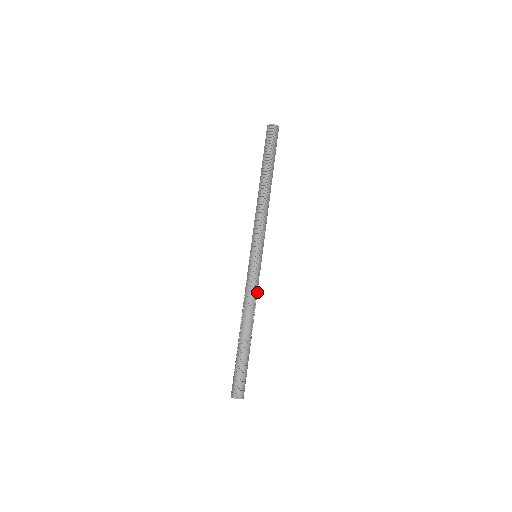
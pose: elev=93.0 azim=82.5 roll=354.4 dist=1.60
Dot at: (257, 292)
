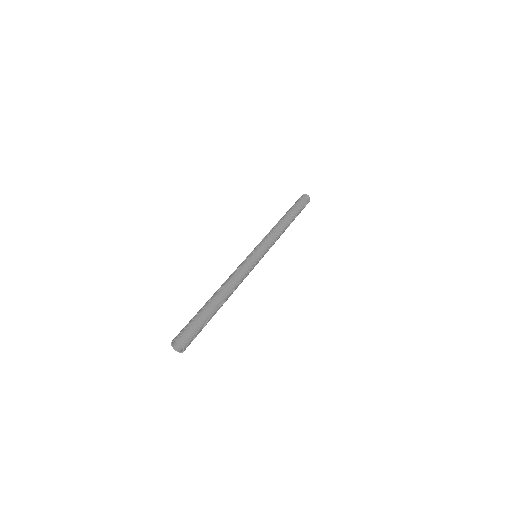
Dot at: (245, 277)
